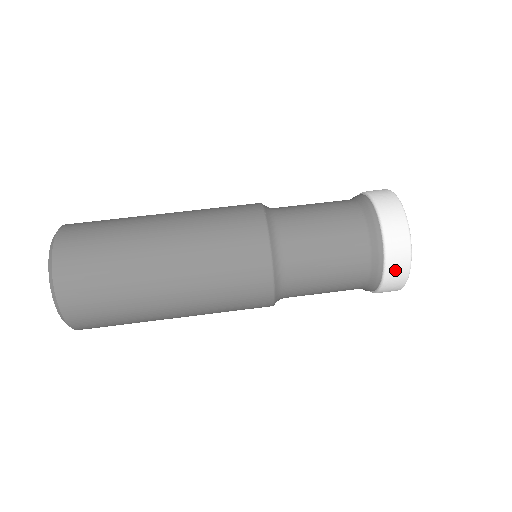
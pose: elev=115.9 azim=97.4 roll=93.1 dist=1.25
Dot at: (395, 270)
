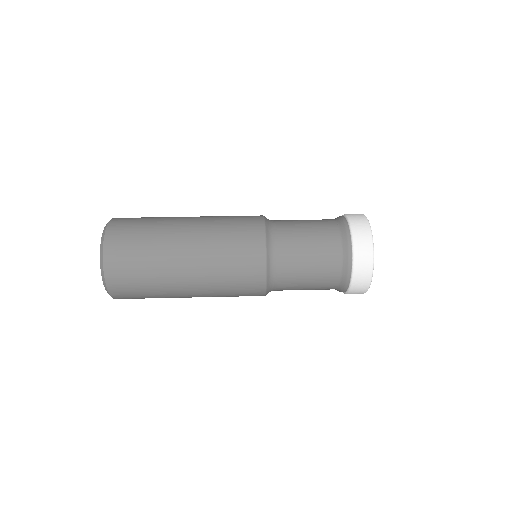
Dot at: (361, 268)
